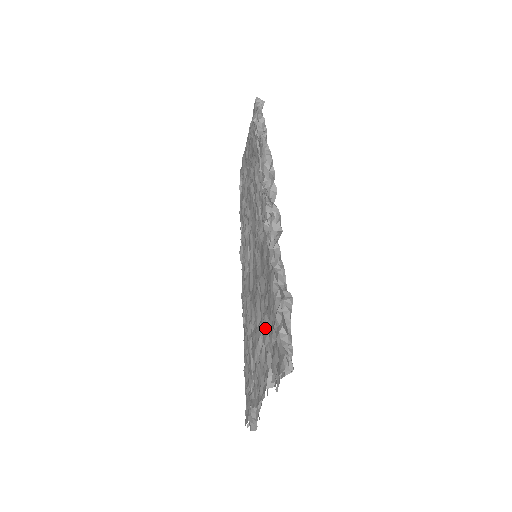
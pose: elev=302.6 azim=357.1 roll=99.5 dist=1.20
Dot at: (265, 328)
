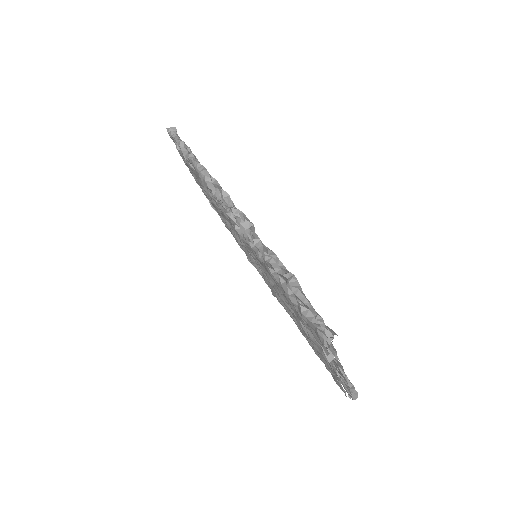
Dot at: (296, 313)
